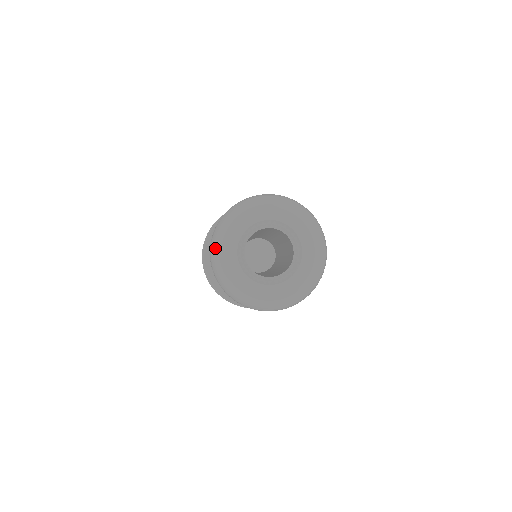
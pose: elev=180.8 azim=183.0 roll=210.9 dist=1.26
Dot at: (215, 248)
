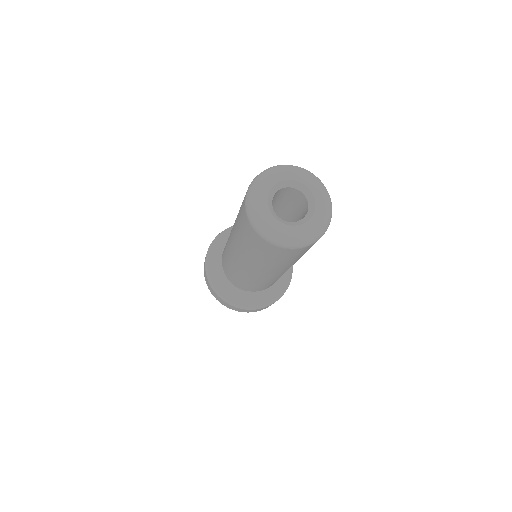
Dot at: (252, 212)
